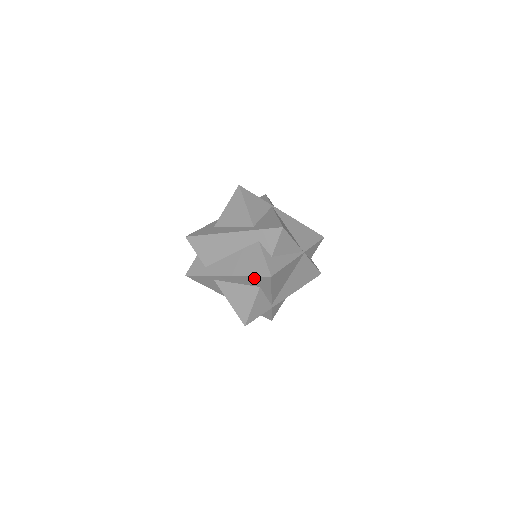
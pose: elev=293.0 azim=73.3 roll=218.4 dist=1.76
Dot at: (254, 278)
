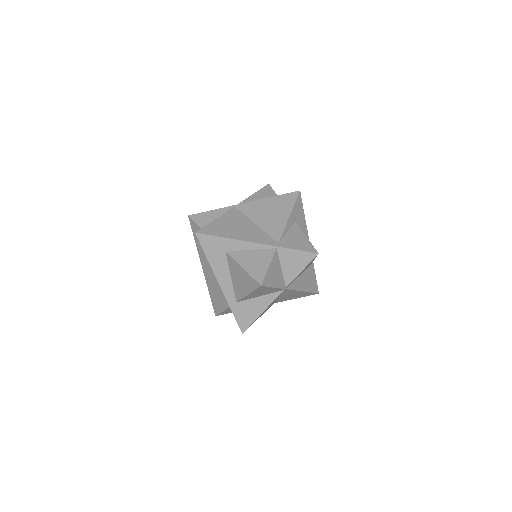
Dot at: occluded
